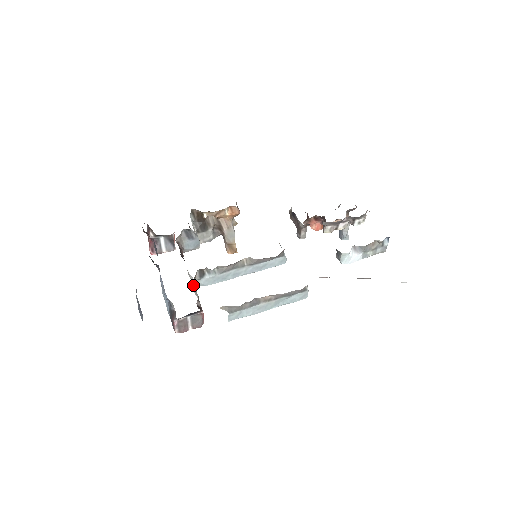
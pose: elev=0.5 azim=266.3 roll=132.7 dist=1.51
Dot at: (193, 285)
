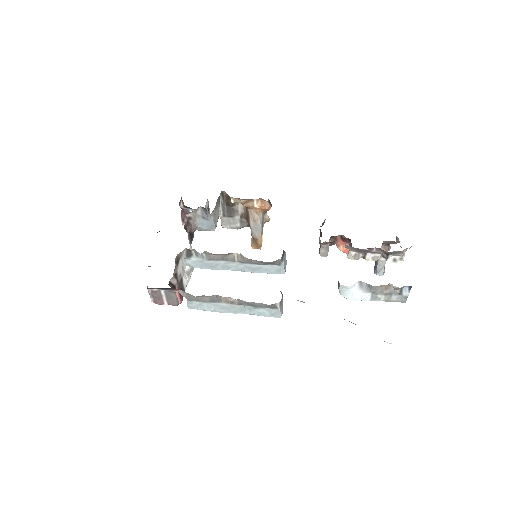
Dot at: occluded
